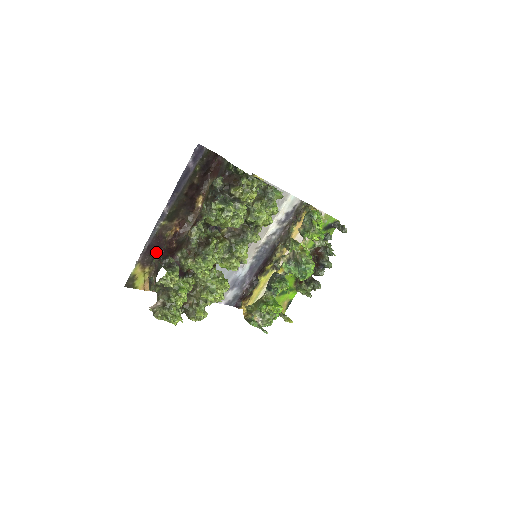
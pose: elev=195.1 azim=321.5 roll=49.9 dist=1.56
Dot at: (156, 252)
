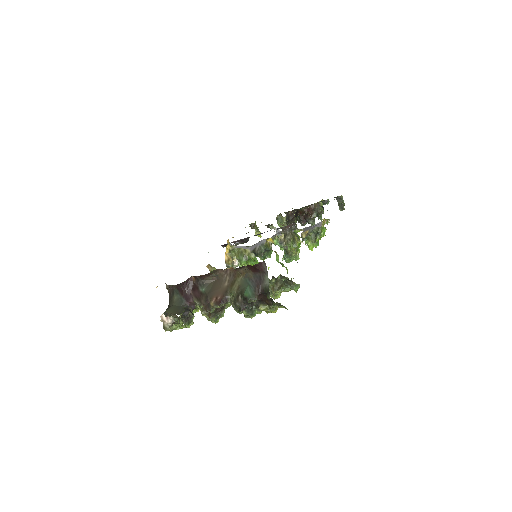
Dot at: (176, 285)
